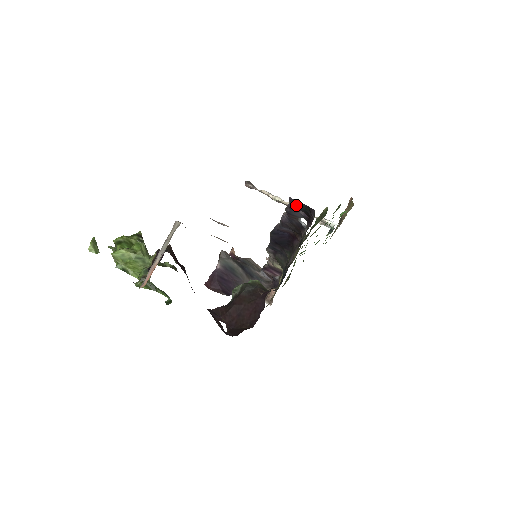
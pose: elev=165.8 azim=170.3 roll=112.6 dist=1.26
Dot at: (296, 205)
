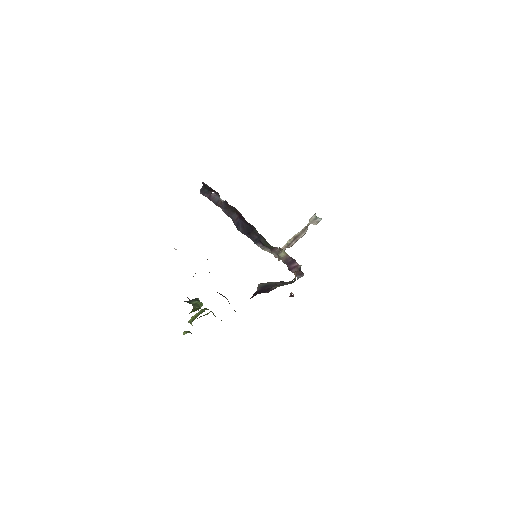
Dot at: (205, 193)
